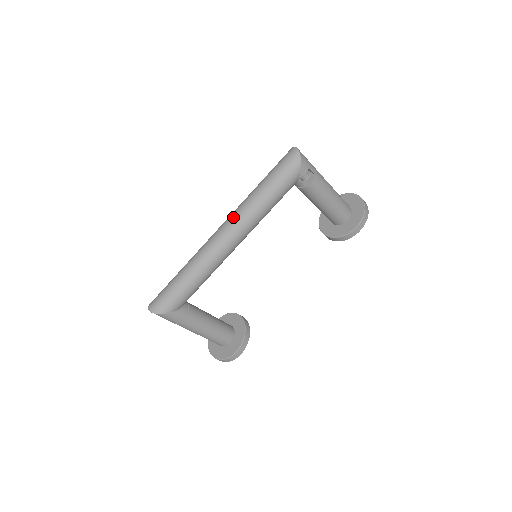
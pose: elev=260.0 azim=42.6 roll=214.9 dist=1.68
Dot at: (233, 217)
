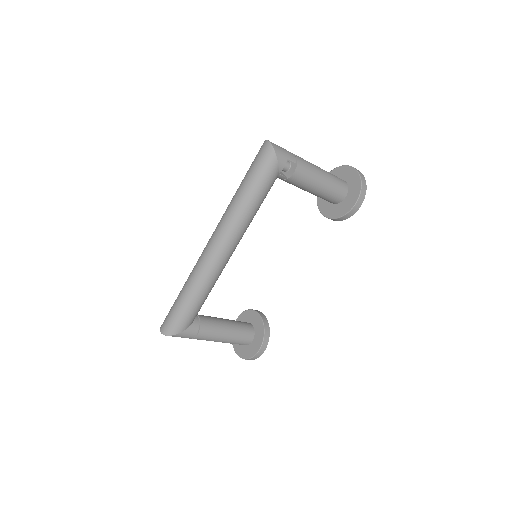
Dot at: (220, 228)
